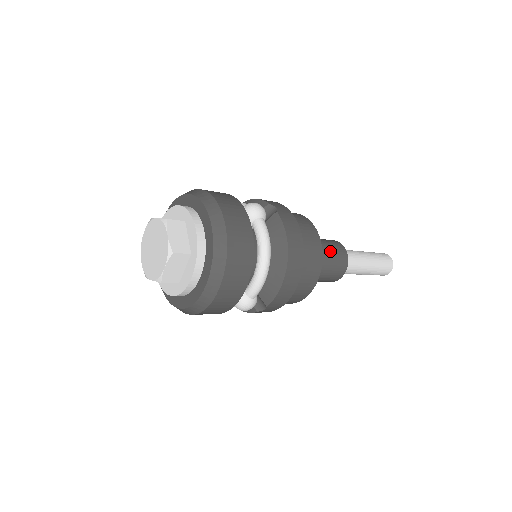
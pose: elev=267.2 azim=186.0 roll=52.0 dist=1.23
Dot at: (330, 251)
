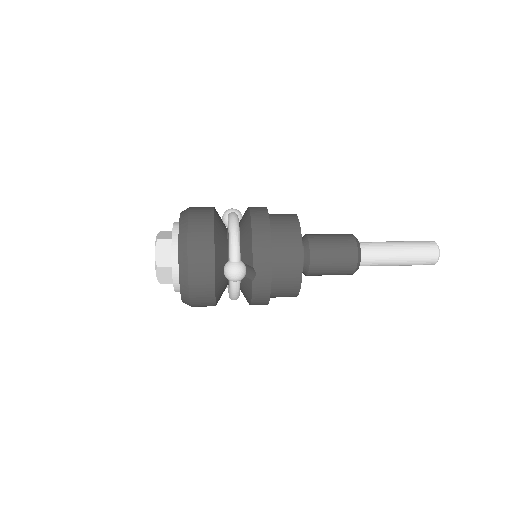
Dot at: (329, 235)
